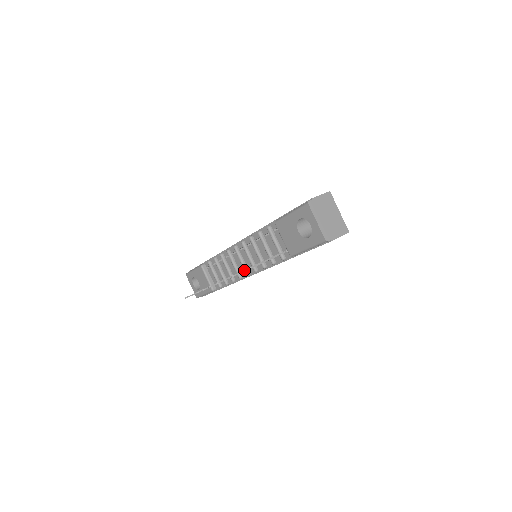
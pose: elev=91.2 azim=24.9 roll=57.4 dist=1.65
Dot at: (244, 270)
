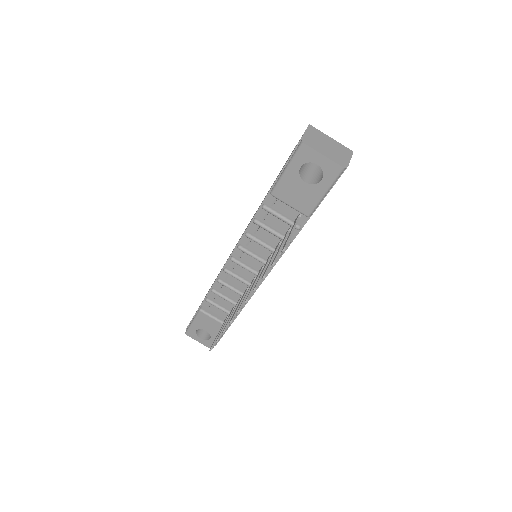
Dot at: (275, 260)
